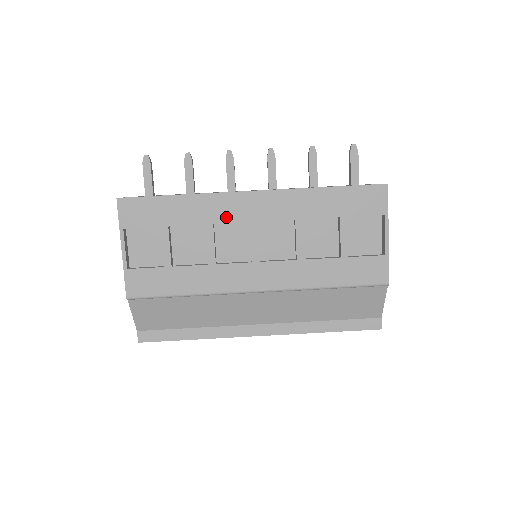
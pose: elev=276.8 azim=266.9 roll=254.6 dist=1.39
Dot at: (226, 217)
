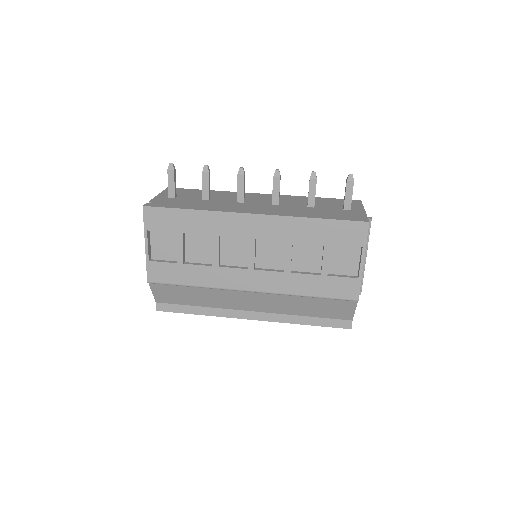
Dot at: (230, 232)
